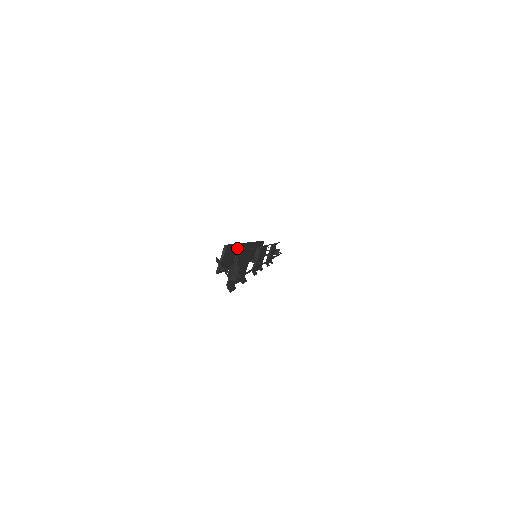
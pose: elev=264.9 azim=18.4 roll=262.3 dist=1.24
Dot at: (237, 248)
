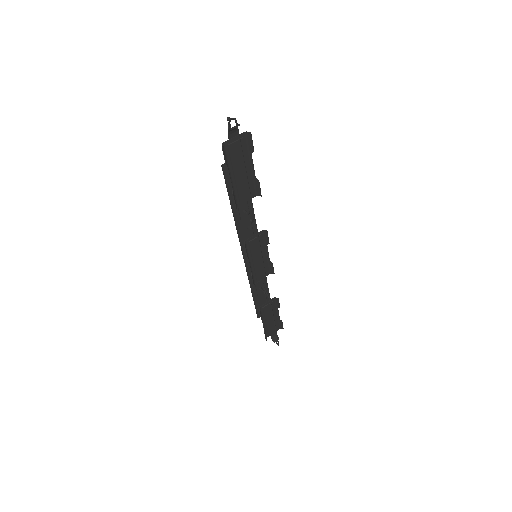
Dot at: occluded
